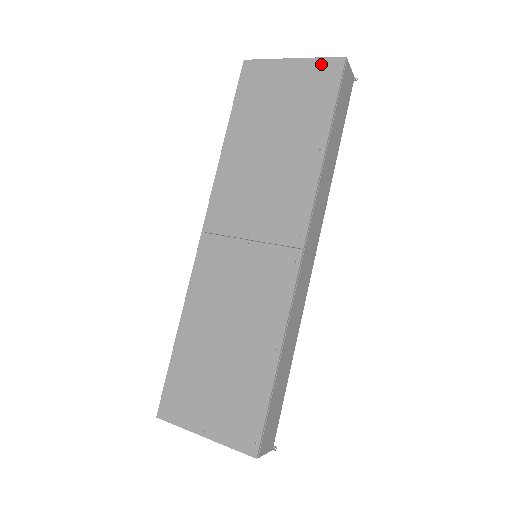
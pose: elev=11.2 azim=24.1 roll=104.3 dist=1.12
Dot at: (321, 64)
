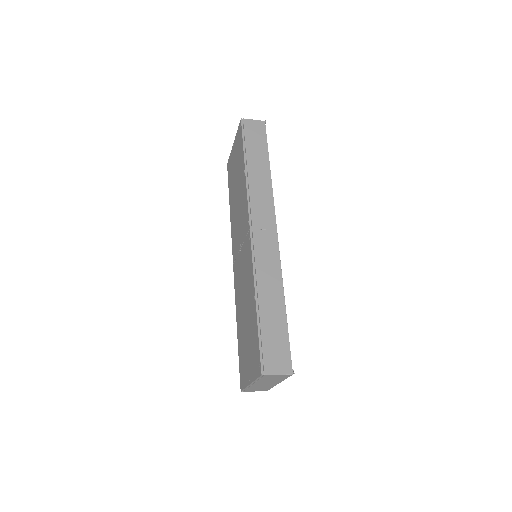
Dot at: (238, 133)
